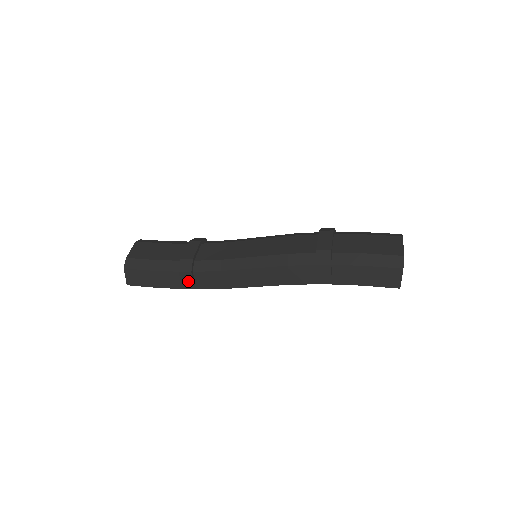
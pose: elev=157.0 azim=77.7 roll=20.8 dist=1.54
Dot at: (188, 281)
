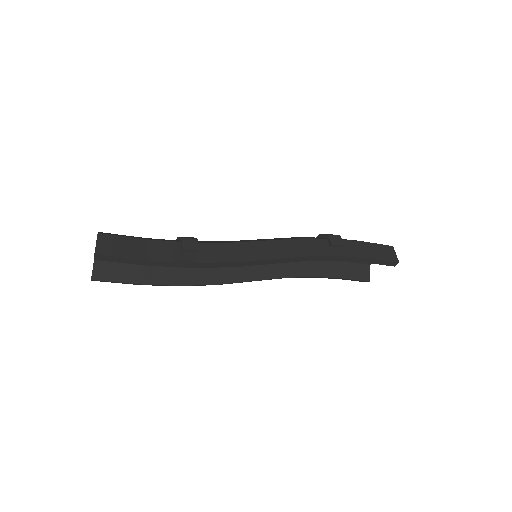
Dot at: (192, 248)
